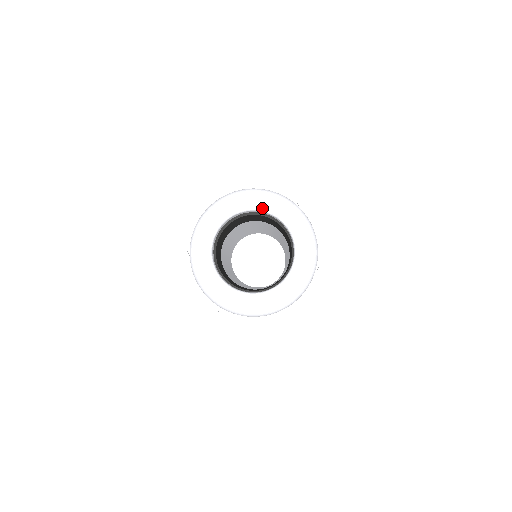
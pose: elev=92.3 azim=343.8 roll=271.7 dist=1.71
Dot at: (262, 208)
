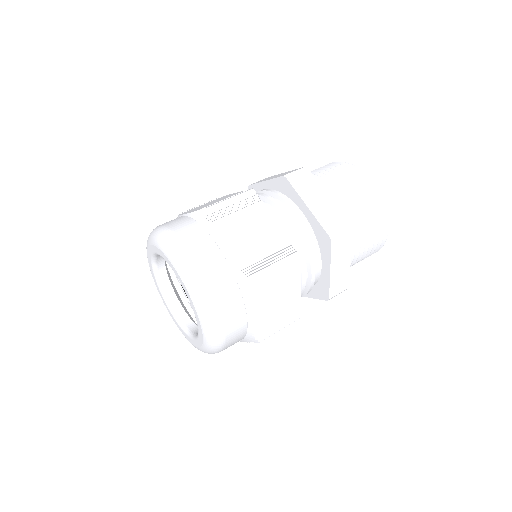
Dot at: (157, 253)
